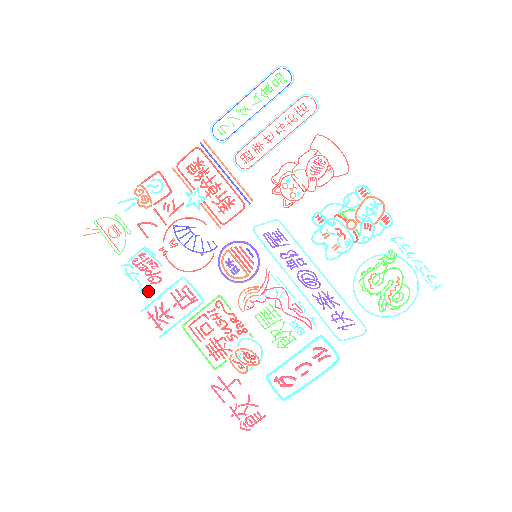
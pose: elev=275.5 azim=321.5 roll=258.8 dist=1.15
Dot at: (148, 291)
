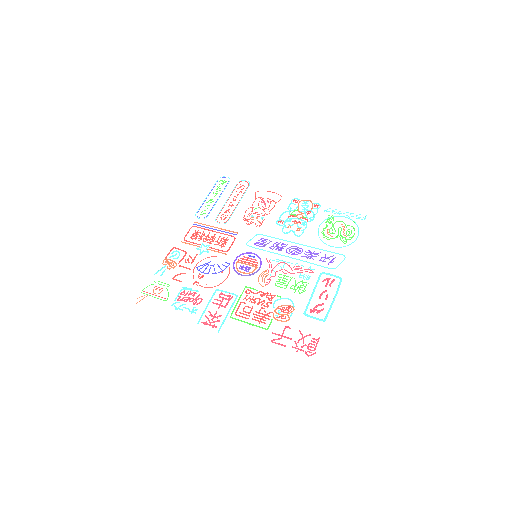
Dot at: (196, 310)
